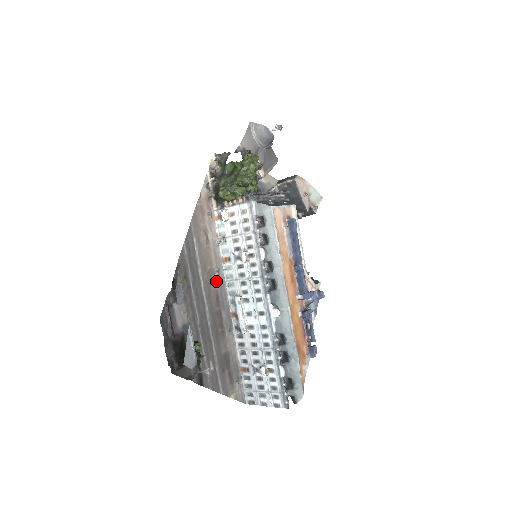
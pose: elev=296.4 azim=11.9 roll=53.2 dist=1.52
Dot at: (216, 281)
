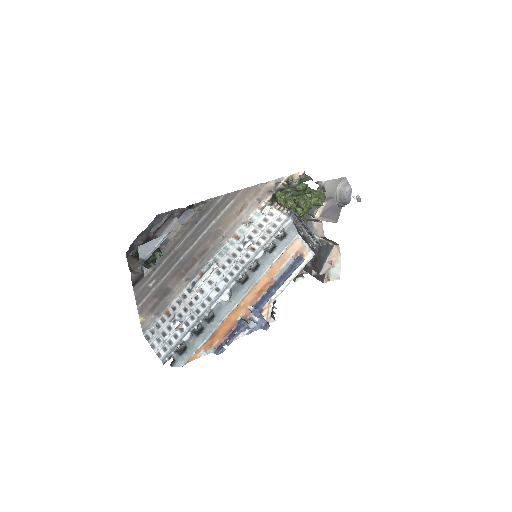
Dot at: (216, 241)
